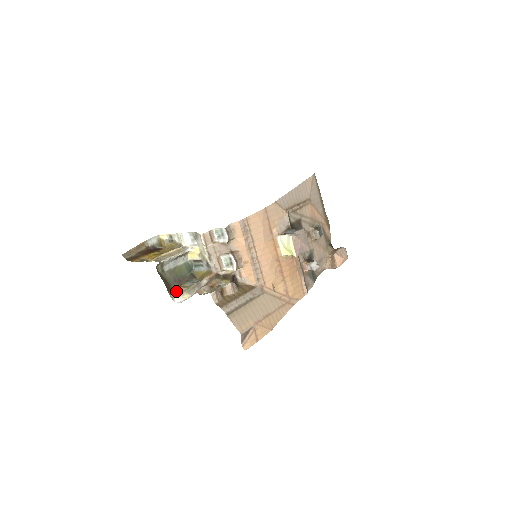
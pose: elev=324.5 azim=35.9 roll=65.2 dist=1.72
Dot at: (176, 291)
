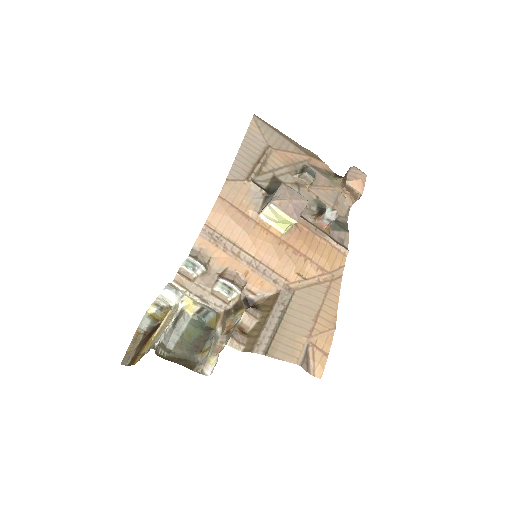
Dot at: (200, 362)
